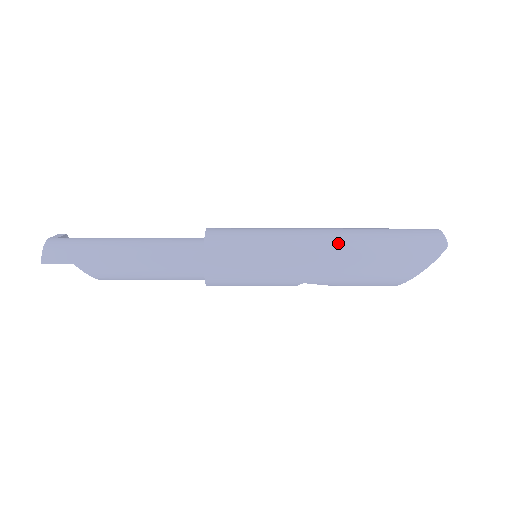
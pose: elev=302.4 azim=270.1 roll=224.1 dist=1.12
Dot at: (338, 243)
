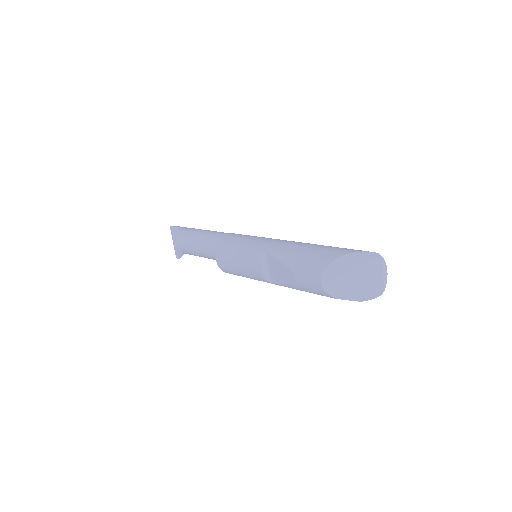
Dot at: occluded
